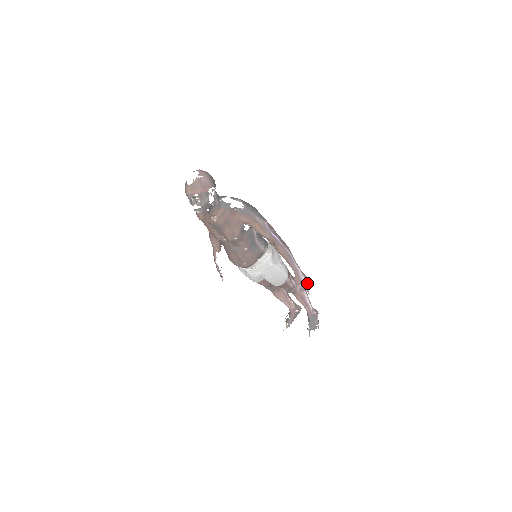
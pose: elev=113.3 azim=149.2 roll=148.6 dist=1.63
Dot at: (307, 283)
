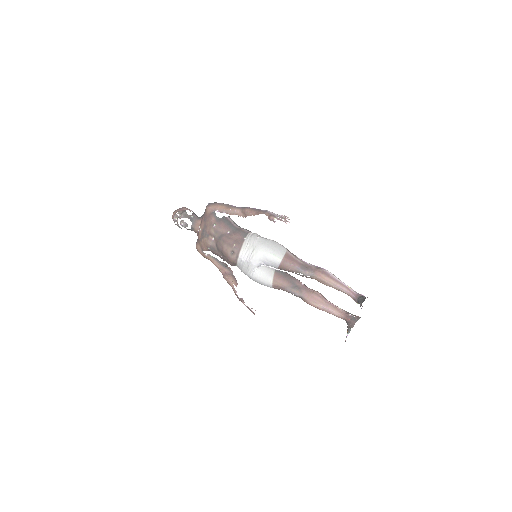
Dot at: (282, 217)
